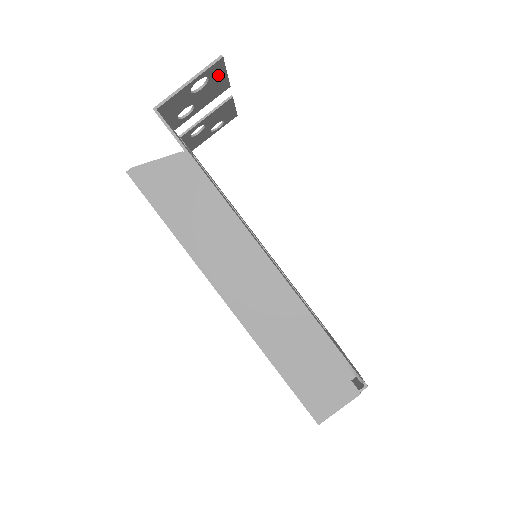
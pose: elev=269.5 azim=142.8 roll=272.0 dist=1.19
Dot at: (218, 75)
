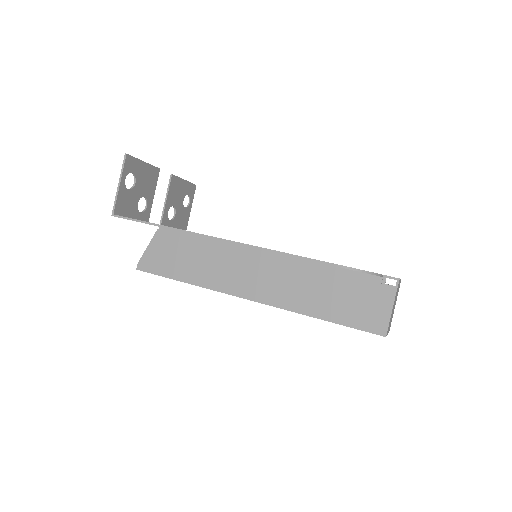
Dot at: (138, 167)
